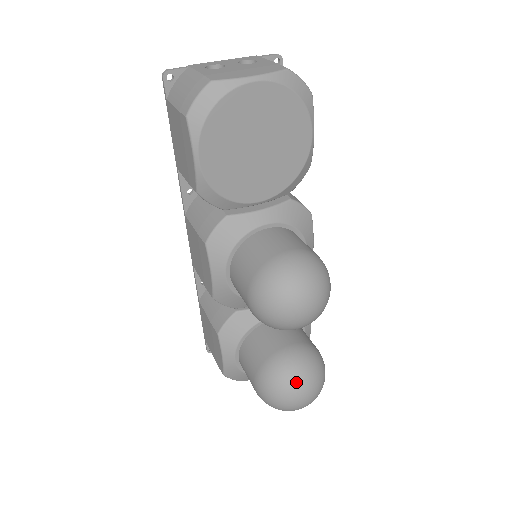
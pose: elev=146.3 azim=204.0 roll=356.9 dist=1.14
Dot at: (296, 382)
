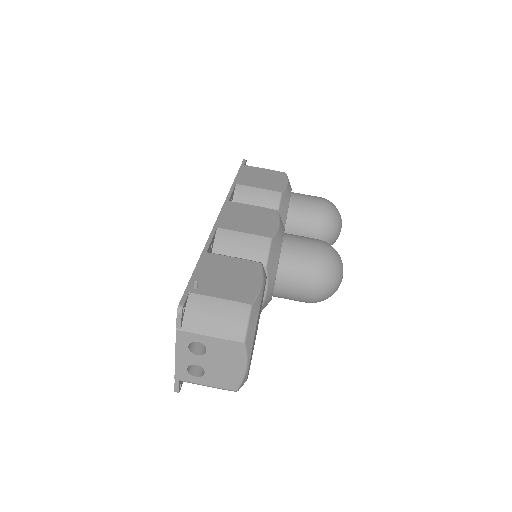
Dot at: (335, 240)
